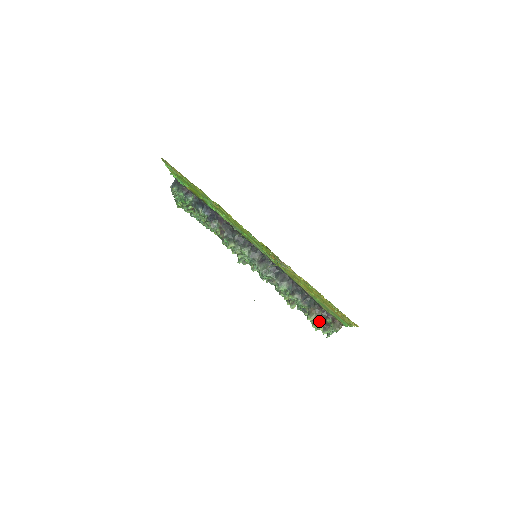
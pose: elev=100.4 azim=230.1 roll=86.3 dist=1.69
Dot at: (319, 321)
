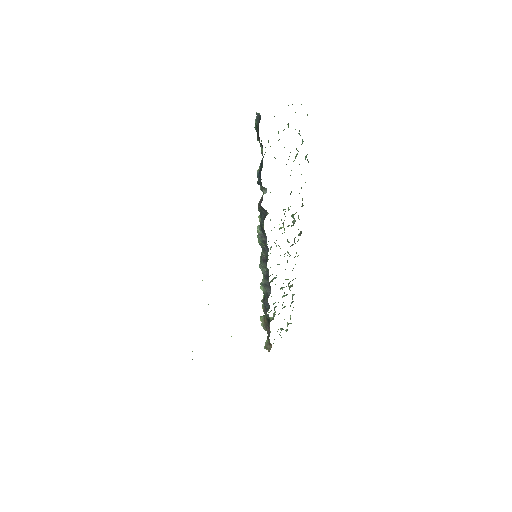
Dot at: occluded
